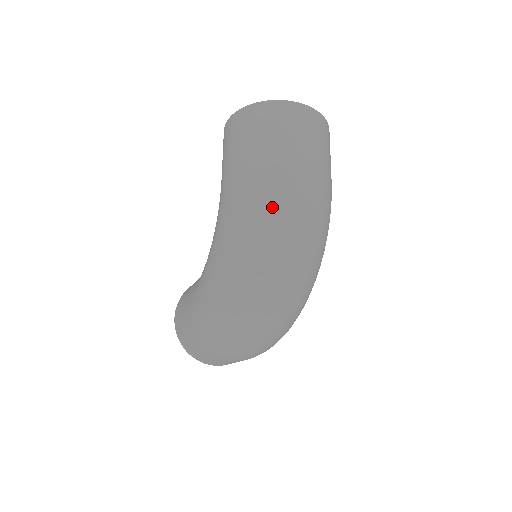
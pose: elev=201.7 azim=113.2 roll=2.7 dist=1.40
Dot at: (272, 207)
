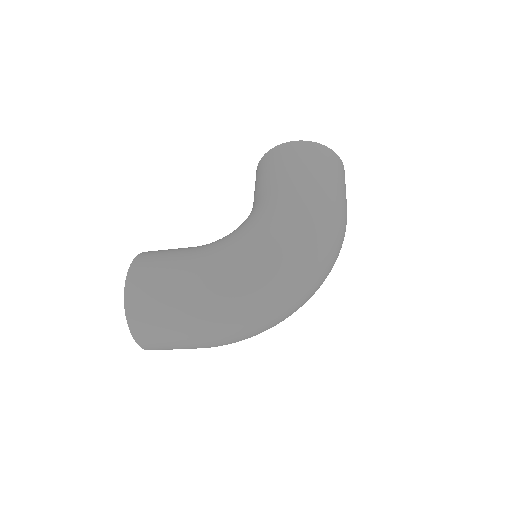
Dot at: (335, 225)
